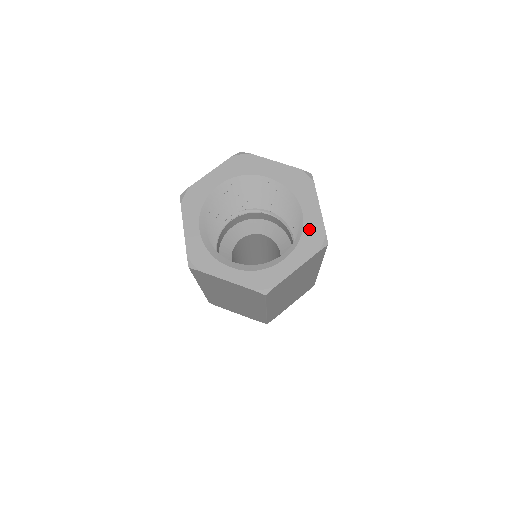
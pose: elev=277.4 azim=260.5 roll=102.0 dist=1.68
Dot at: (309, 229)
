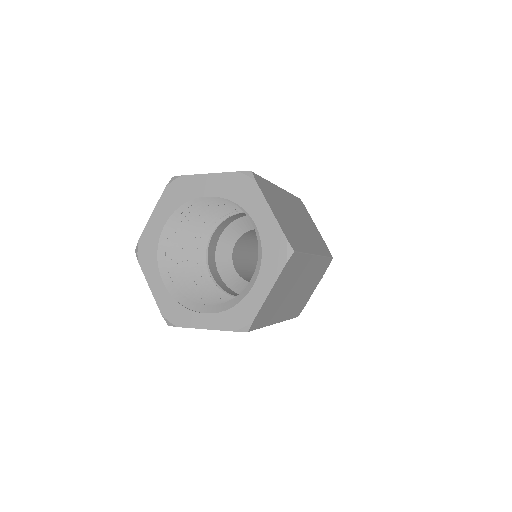
Dot at: (267, 241)
